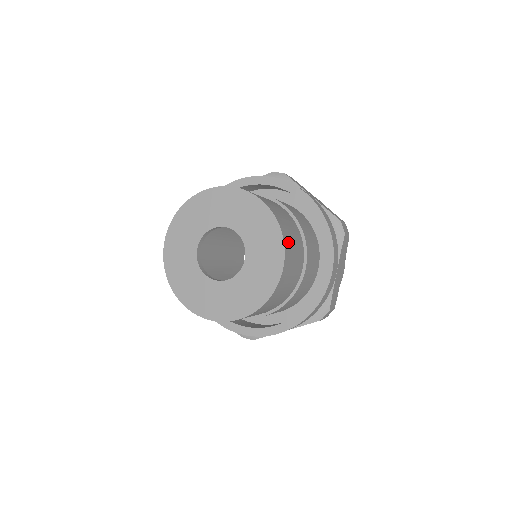
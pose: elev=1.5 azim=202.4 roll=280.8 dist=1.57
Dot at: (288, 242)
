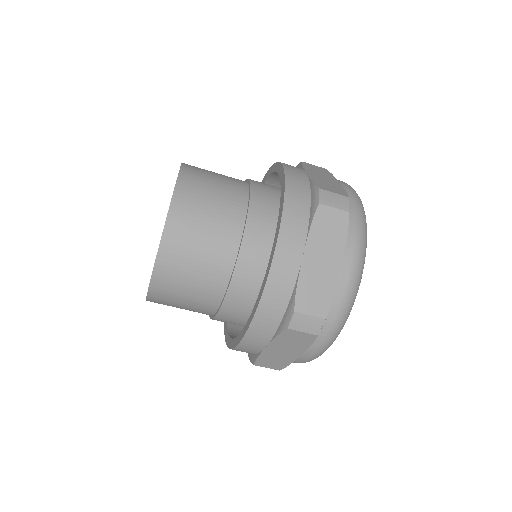
Dot at: occluded
